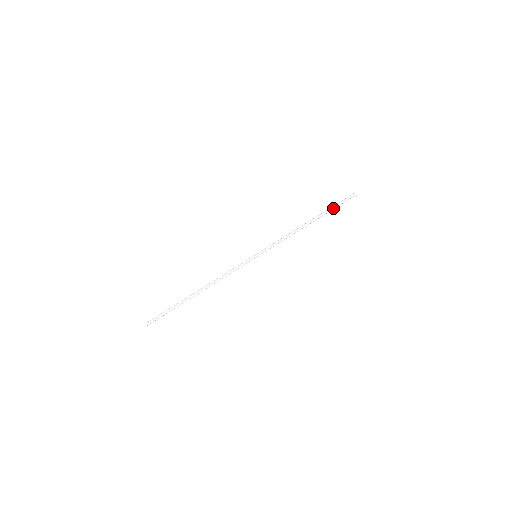
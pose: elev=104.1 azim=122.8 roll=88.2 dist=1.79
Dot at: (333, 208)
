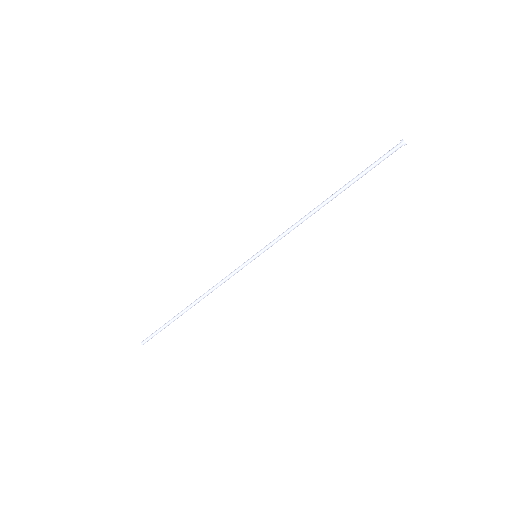
Dot at: (366, 173)
